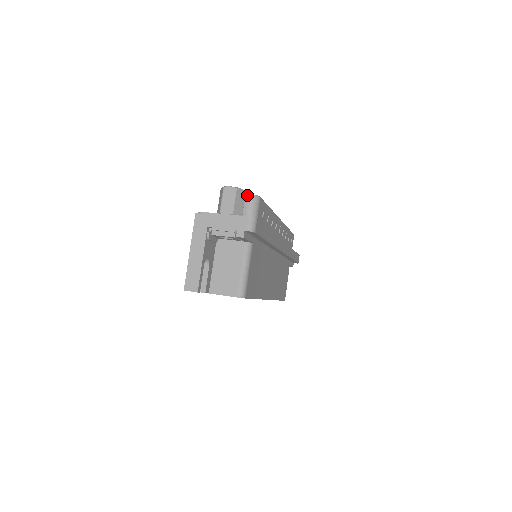
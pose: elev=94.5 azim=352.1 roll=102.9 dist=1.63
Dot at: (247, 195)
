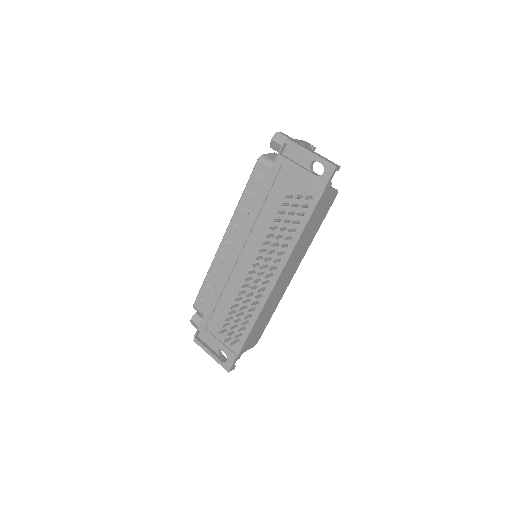
Dot at: (274, 152)
